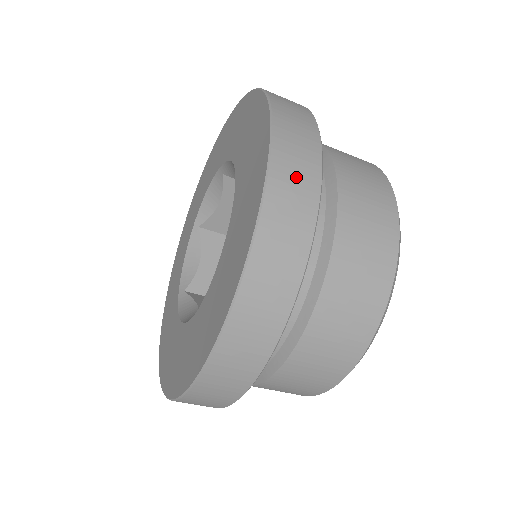
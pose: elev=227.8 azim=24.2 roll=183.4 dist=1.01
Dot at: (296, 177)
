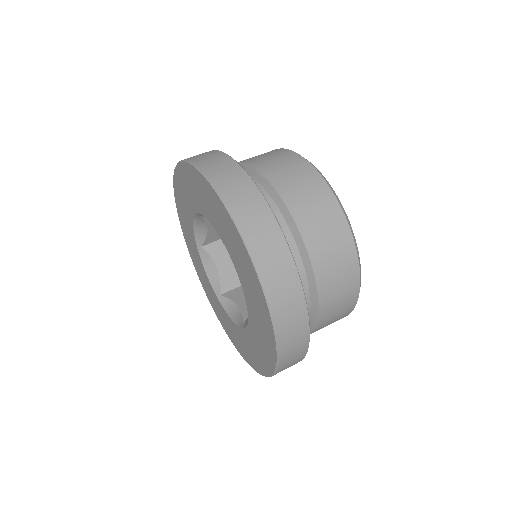
Dot at: (271, 252)
